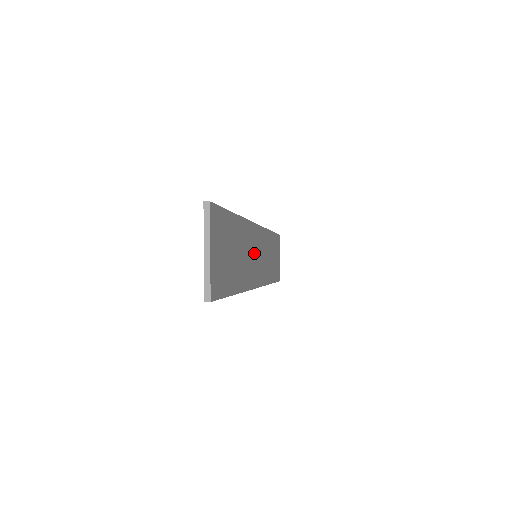
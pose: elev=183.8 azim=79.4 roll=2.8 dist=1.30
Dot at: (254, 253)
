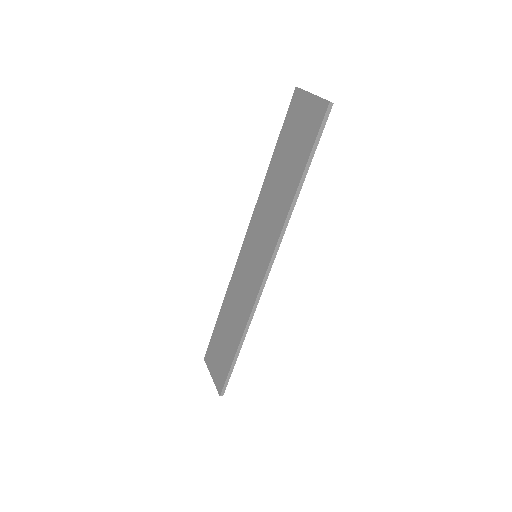
Dot at: occluded
